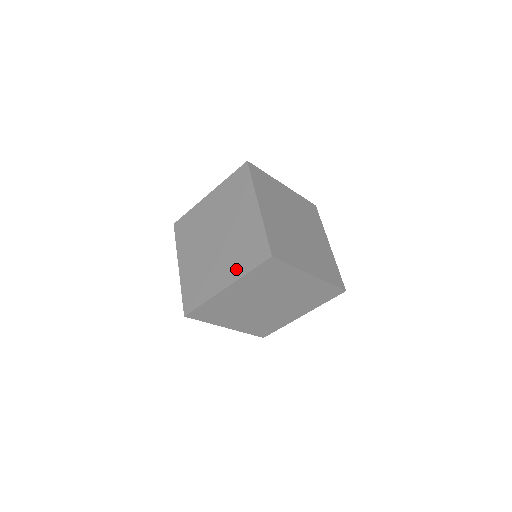
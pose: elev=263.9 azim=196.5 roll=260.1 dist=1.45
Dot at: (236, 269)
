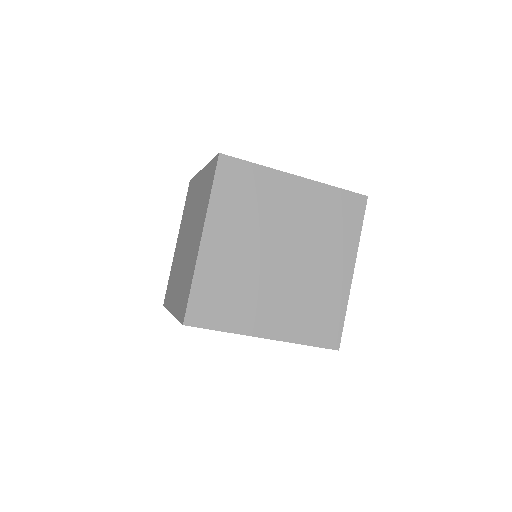
Dot at: (177, 302)
